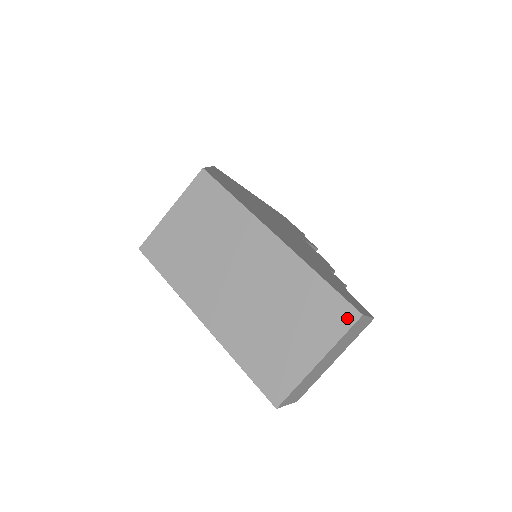
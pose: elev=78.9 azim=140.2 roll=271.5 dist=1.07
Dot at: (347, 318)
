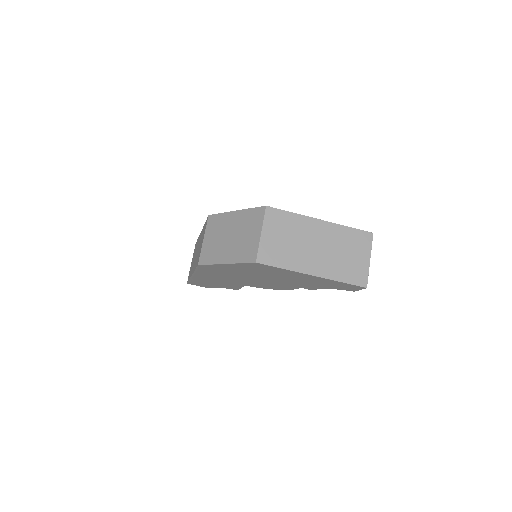
Dot at: (369, 237)
